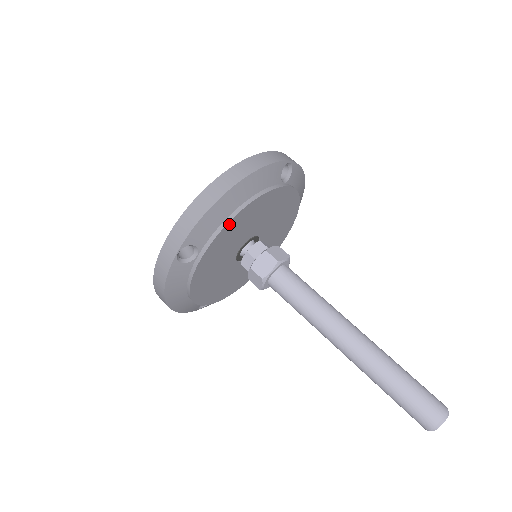
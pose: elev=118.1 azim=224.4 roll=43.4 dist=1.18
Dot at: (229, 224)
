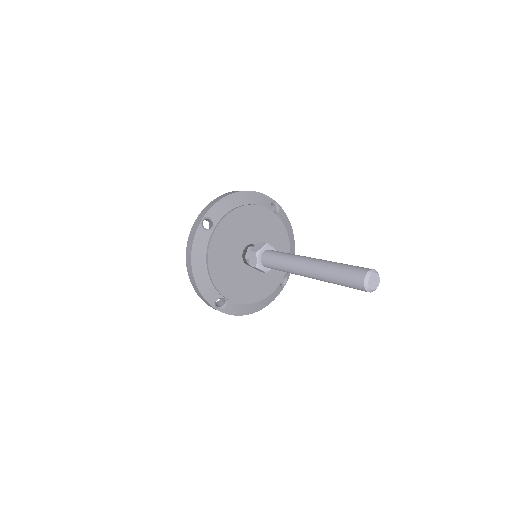
Dot at: (235, 212)
